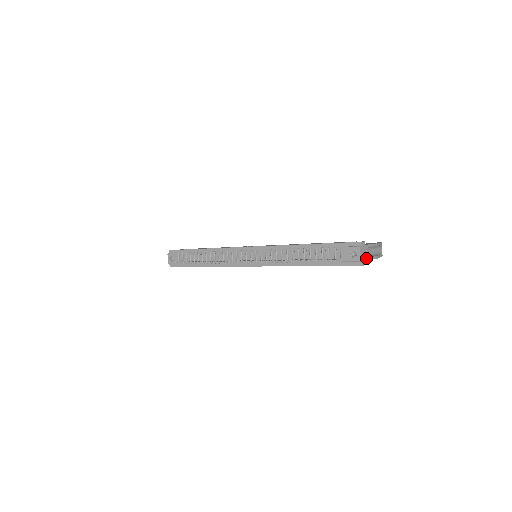
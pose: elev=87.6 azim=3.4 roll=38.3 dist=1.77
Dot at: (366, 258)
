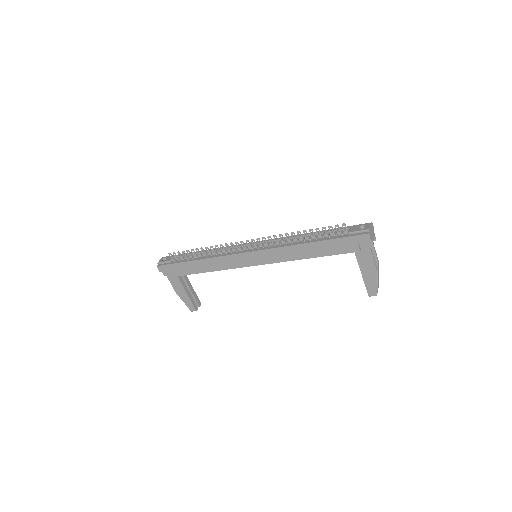
Dot at: (372, 239)
